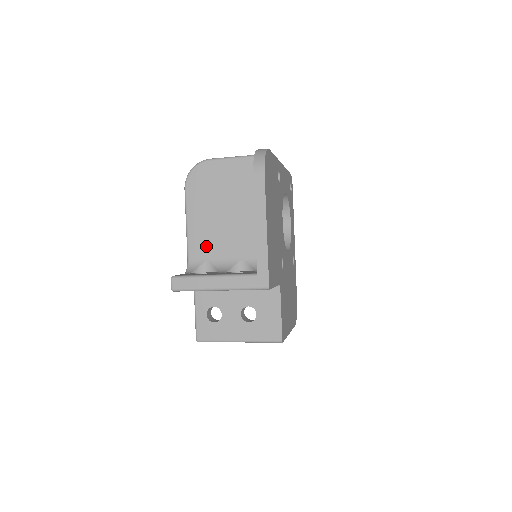
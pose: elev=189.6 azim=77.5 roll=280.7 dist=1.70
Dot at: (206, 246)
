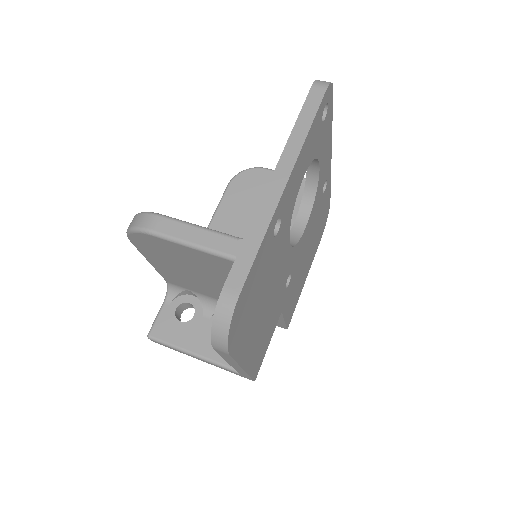
Dot at: (183, 283)
